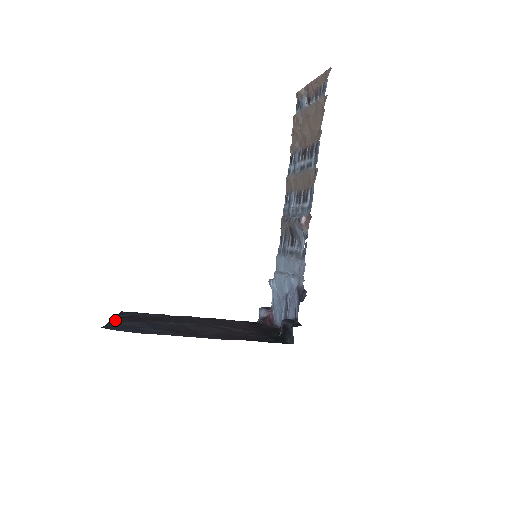
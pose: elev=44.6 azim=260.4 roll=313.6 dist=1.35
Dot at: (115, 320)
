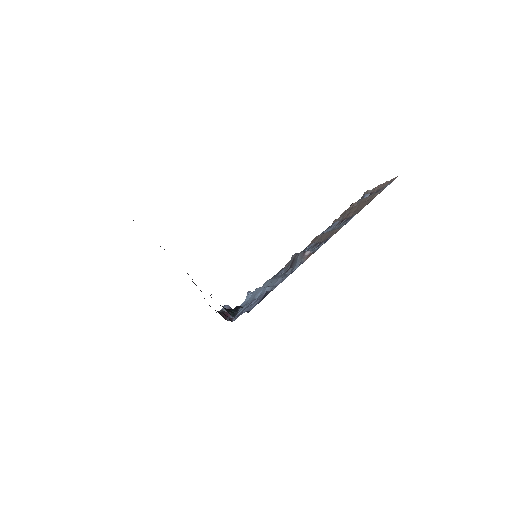
Dot at: occluded
